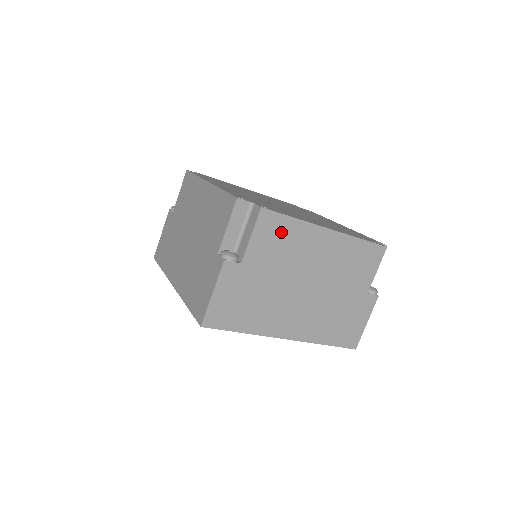
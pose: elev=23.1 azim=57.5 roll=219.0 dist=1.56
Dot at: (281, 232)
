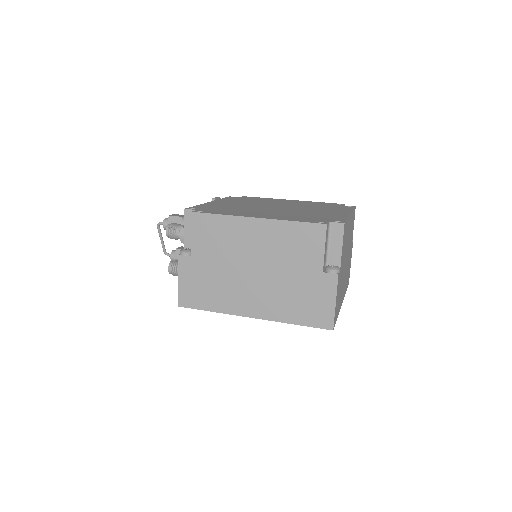
Dot at: (345, 233)
